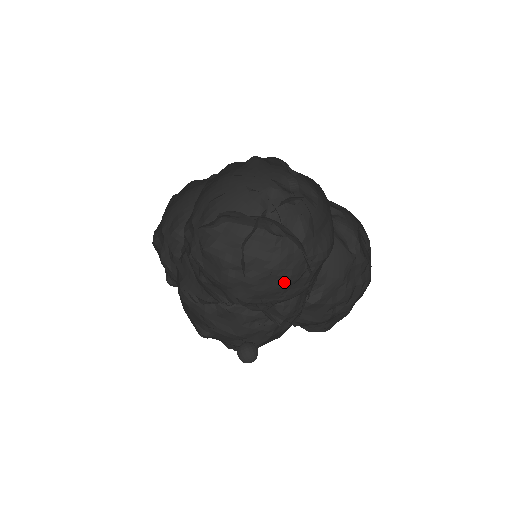
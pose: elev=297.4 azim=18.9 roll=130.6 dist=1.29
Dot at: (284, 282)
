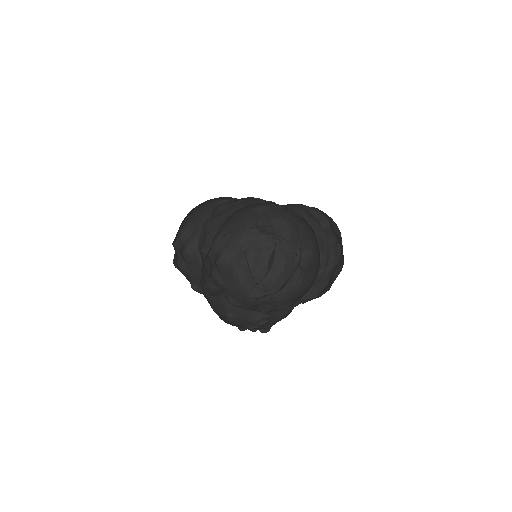
Dot at: (280, 271)
